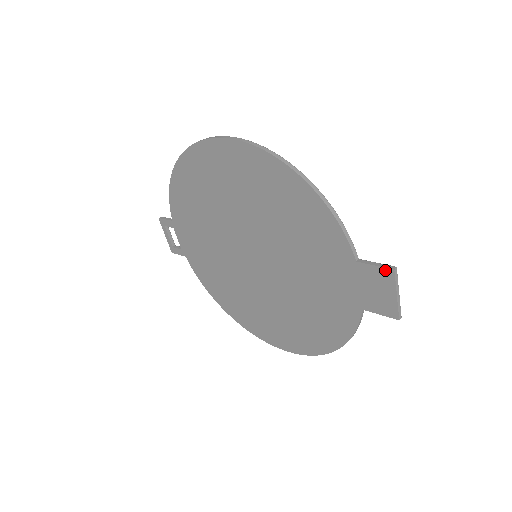
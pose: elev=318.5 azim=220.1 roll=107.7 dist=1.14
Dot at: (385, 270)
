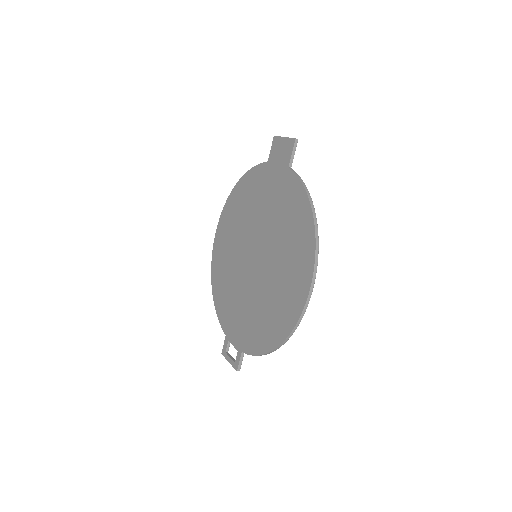
Dot at: (273, 142)
